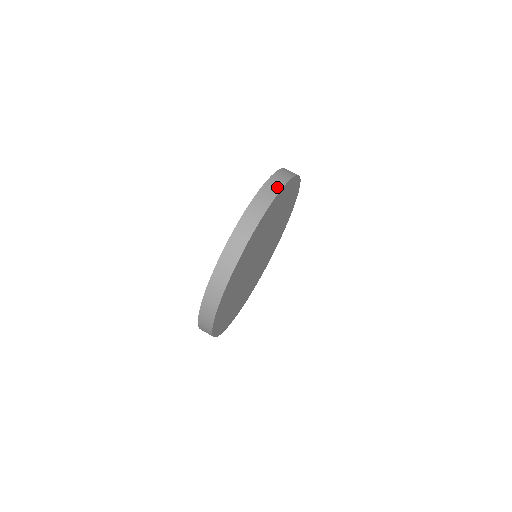
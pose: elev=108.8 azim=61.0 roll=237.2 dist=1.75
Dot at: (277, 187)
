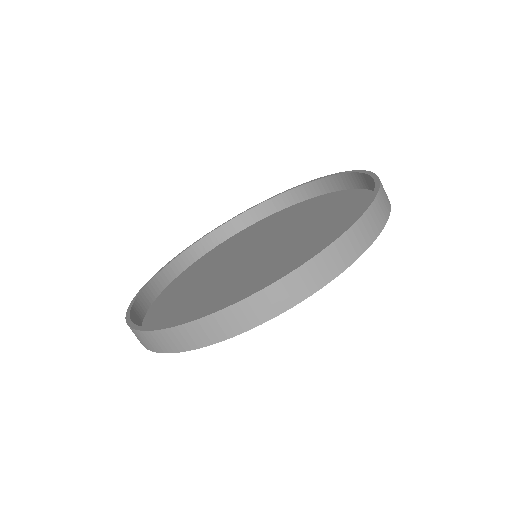
Dot at: (353, 253)
